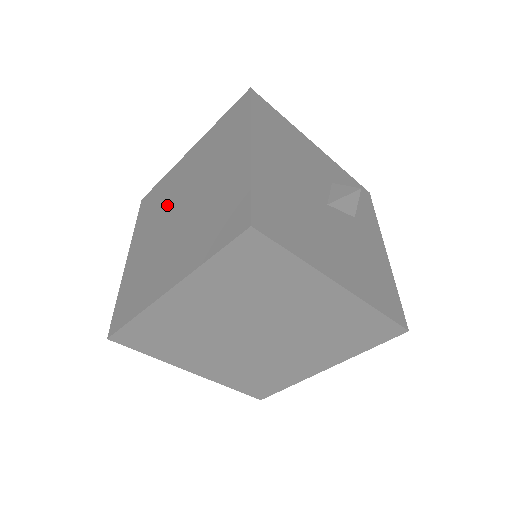
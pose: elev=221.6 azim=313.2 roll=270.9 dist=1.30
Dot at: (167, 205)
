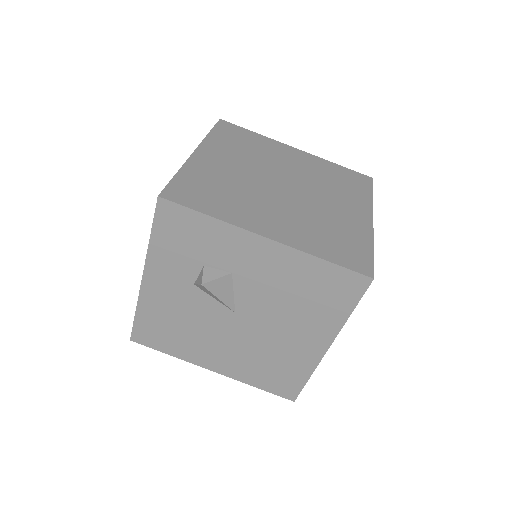
Dot at: occluded
